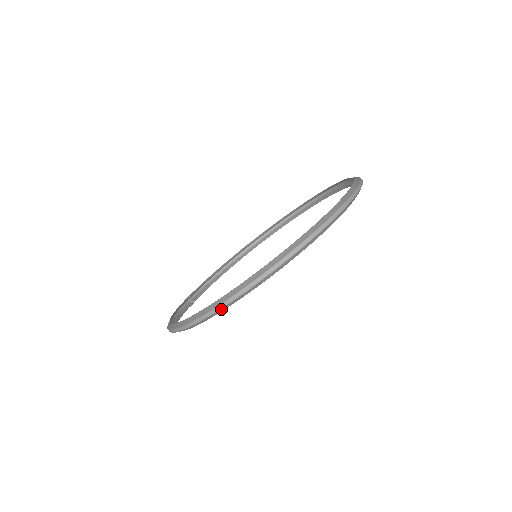
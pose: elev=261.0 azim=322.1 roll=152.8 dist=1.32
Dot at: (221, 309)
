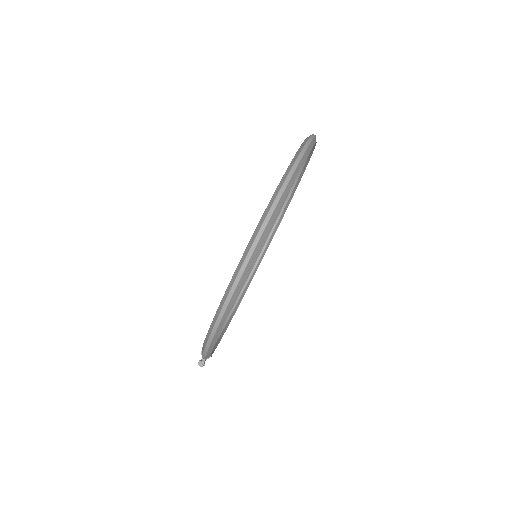
Dot at: (274, 213)
